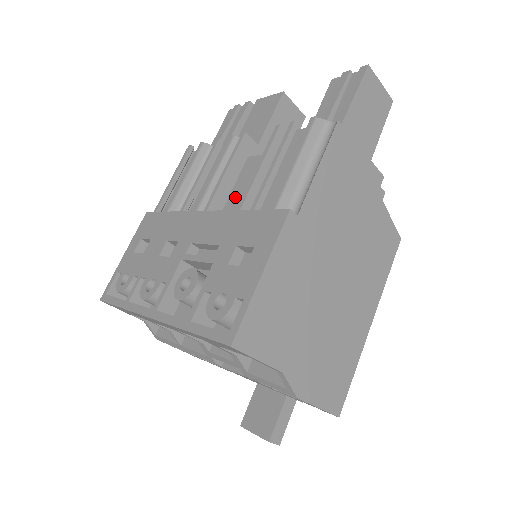
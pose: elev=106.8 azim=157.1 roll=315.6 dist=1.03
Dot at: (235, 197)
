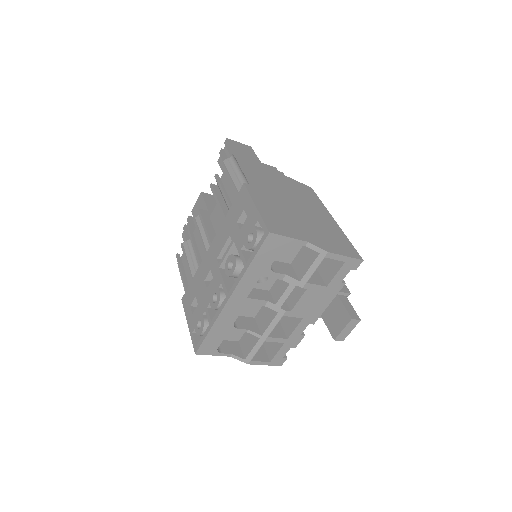
Dot at: occluded
